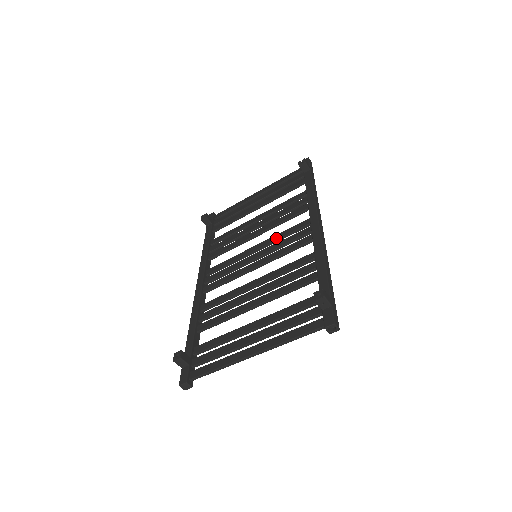
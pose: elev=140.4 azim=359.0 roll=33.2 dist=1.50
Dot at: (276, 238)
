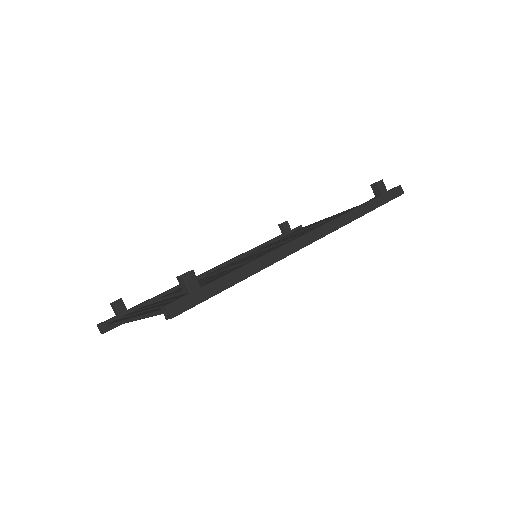
Dot at: (281, 244)
